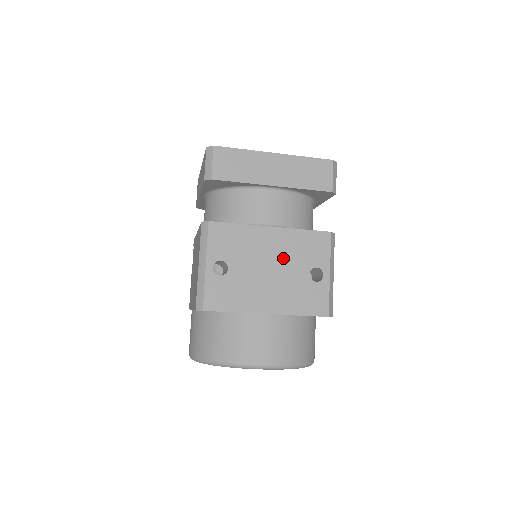
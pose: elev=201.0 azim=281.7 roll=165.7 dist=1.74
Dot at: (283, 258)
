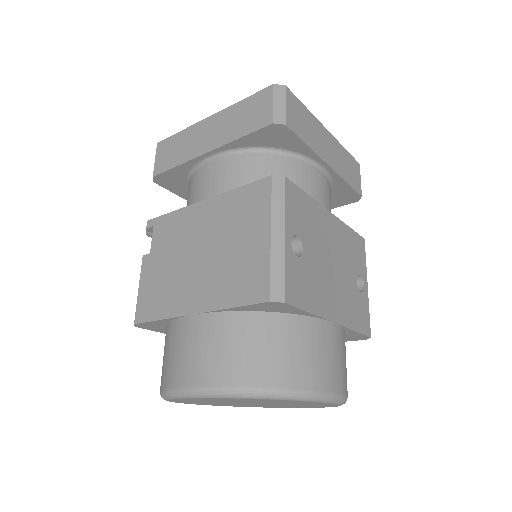
Dot at: (340, 254)
